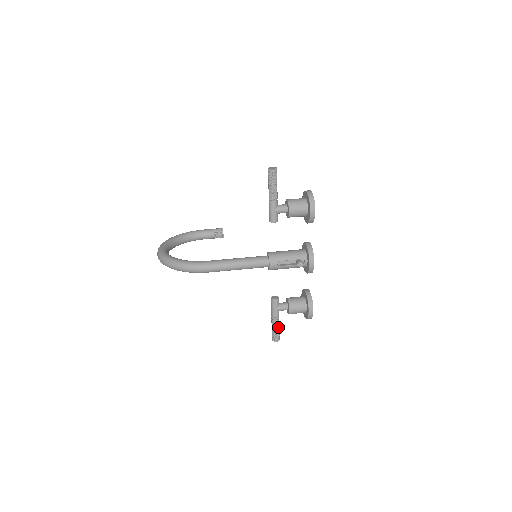
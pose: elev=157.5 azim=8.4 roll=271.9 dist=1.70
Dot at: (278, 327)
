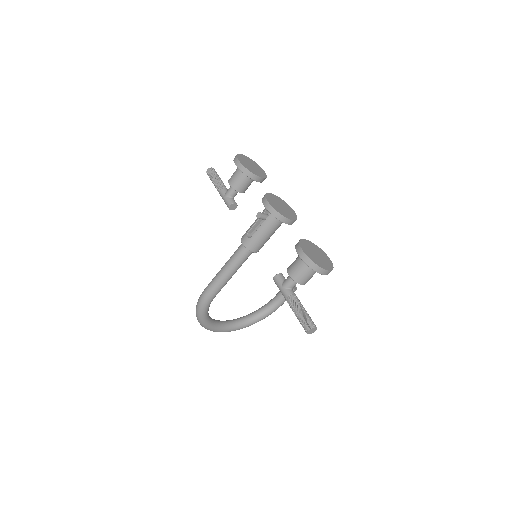
Dot at: (299, 309)
